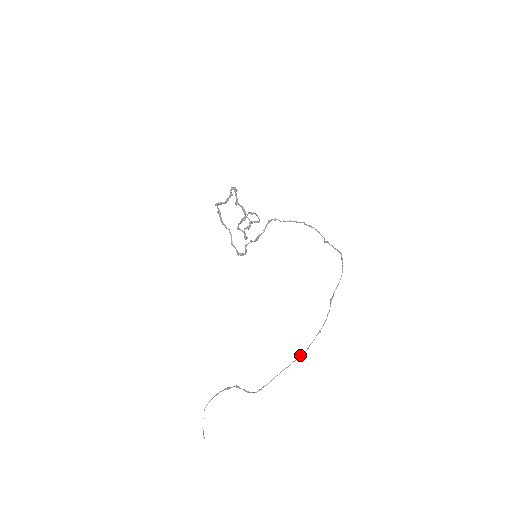
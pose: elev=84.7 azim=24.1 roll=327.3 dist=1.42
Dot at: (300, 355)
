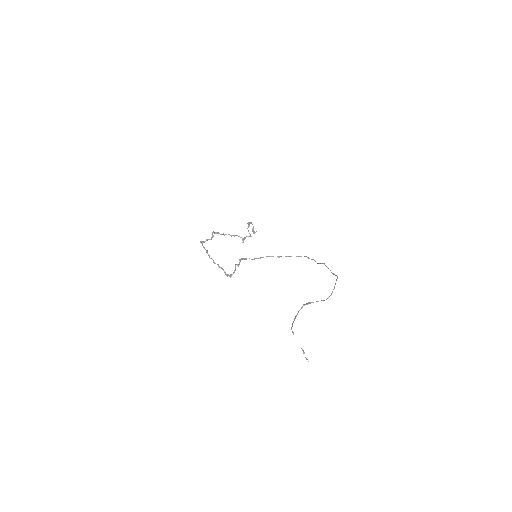
Dot at: occluded
